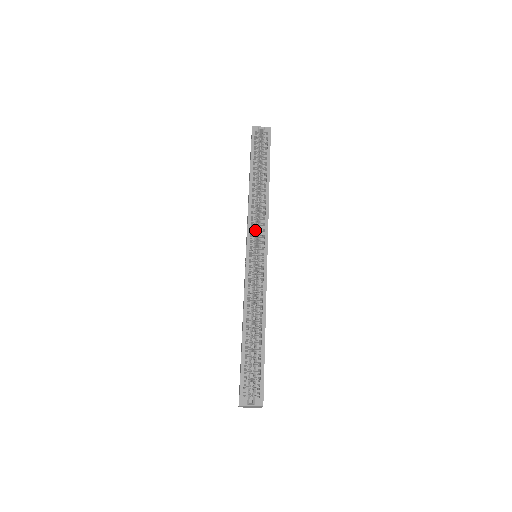
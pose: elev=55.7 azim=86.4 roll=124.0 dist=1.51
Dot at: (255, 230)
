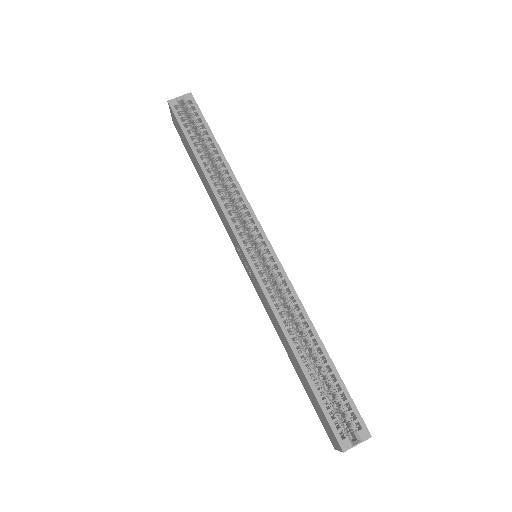
Dot at: (241, 225)
